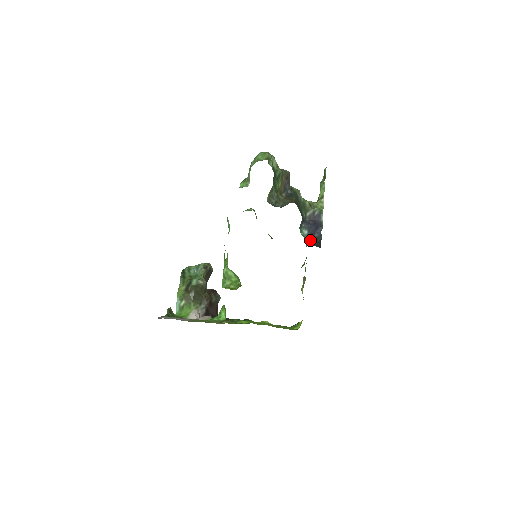
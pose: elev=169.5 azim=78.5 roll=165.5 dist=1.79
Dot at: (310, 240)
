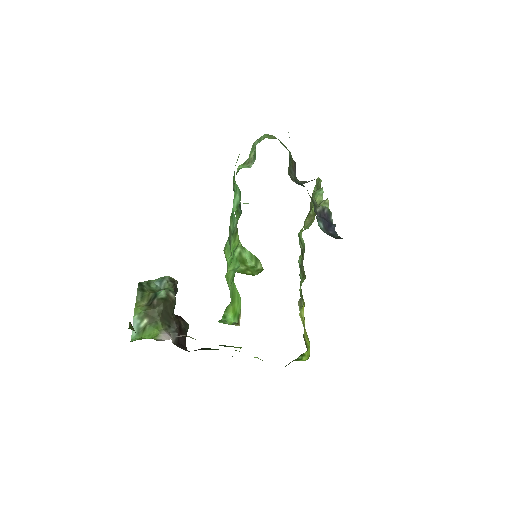
Dot at: (328, 234)
